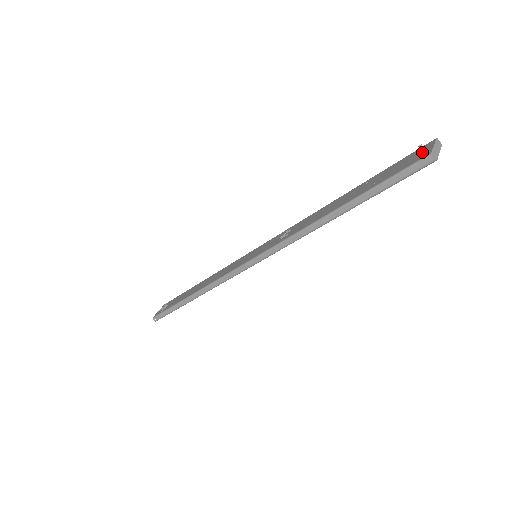
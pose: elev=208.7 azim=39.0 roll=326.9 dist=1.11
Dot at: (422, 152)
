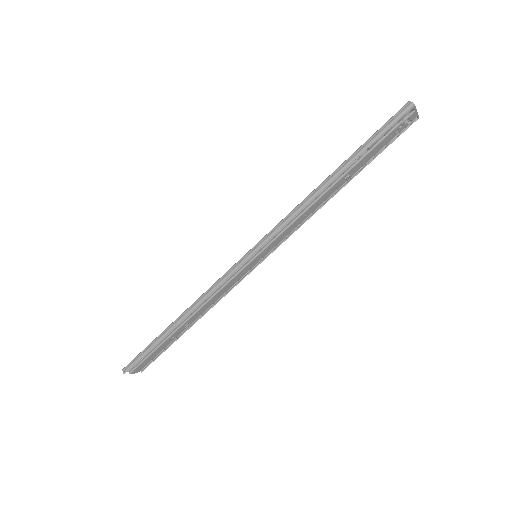
Dot at: occluded
